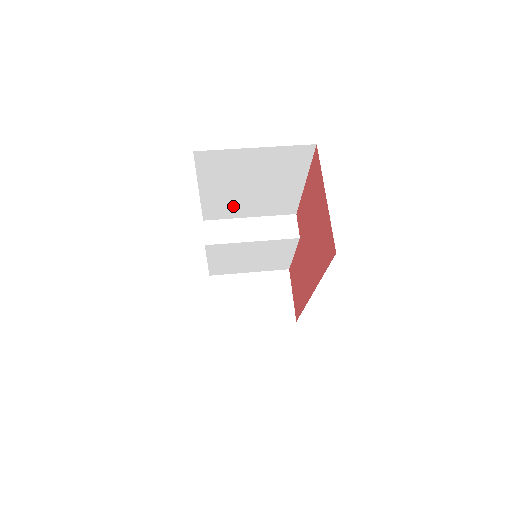
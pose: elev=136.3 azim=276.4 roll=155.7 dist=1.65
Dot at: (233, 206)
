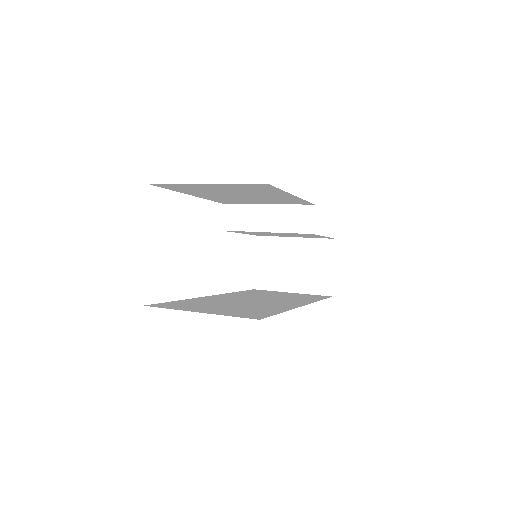
Dot at: (239, 200)
